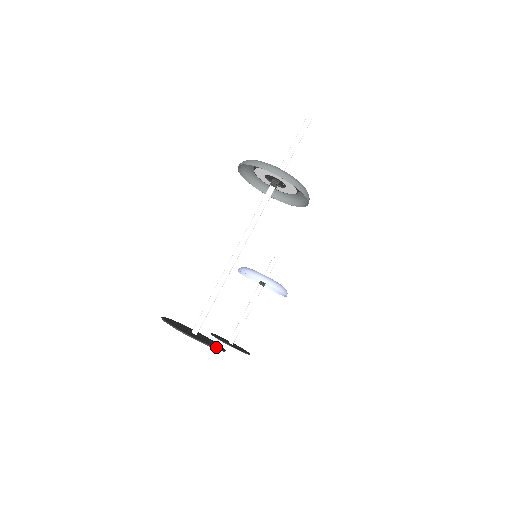
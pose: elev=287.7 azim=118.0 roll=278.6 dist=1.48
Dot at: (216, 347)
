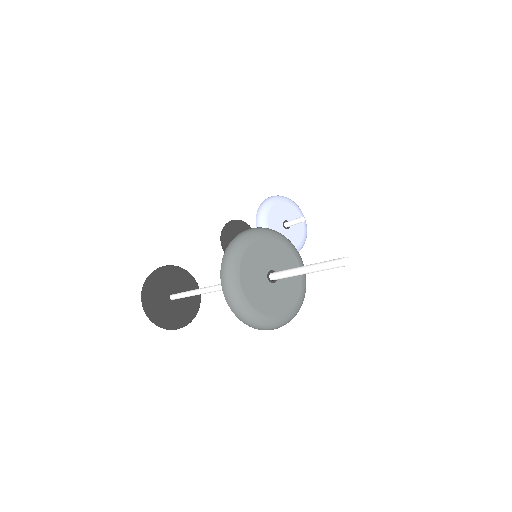
Dot at: (183, 323)
